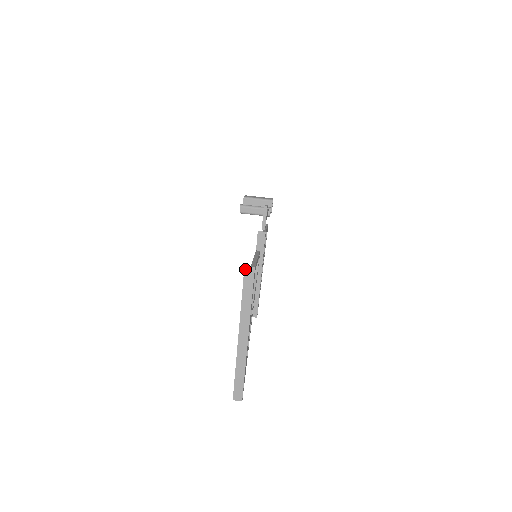
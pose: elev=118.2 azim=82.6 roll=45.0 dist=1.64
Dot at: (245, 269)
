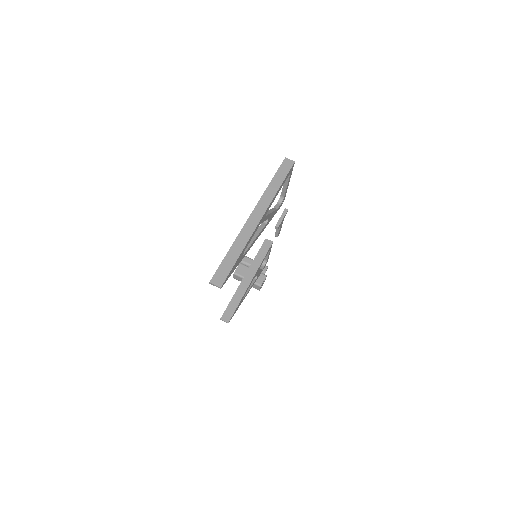
Dot at: (285, 160)
